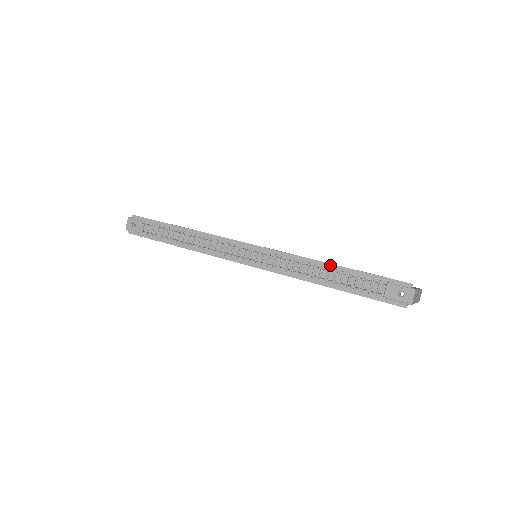
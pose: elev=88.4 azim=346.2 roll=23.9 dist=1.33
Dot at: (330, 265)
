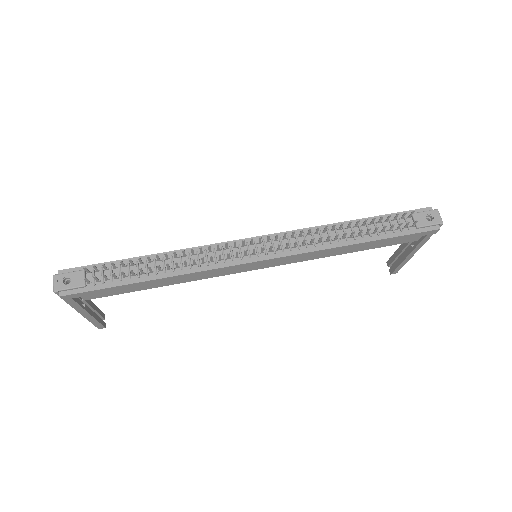
Dot at: occluded
